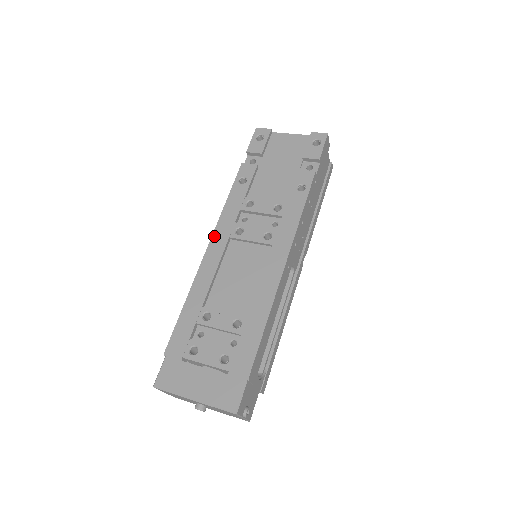
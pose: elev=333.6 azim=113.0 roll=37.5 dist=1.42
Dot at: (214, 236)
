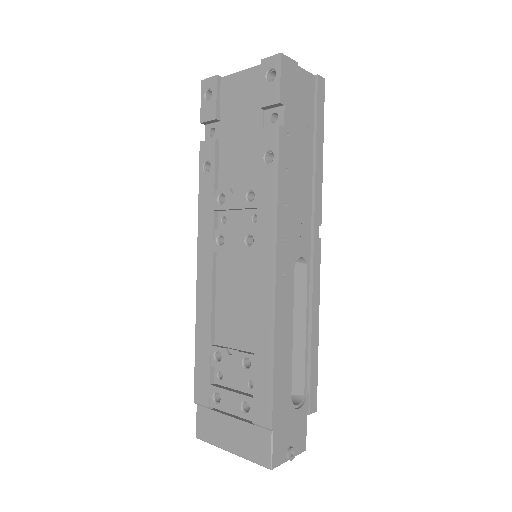
Dot at: (199, 253)
